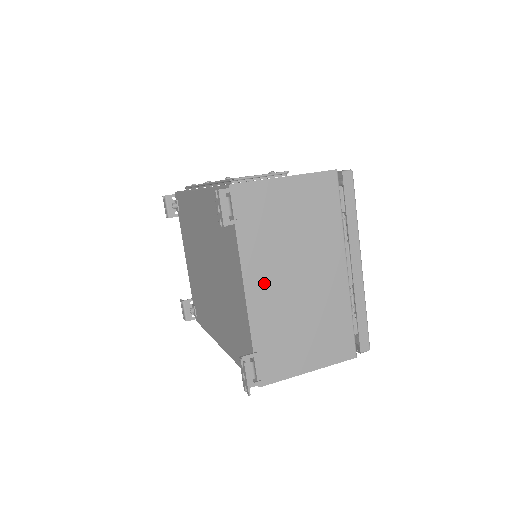
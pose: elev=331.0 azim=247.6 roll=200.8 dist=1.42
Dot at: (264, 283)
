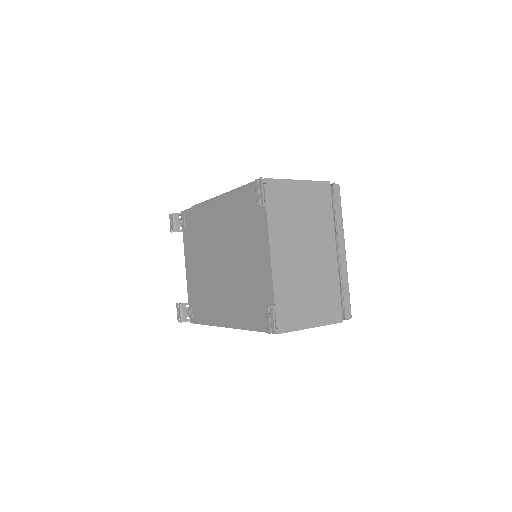
Dot at: (283, 253)
